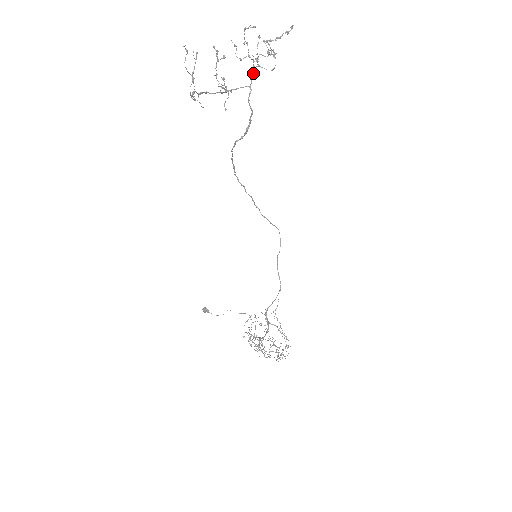
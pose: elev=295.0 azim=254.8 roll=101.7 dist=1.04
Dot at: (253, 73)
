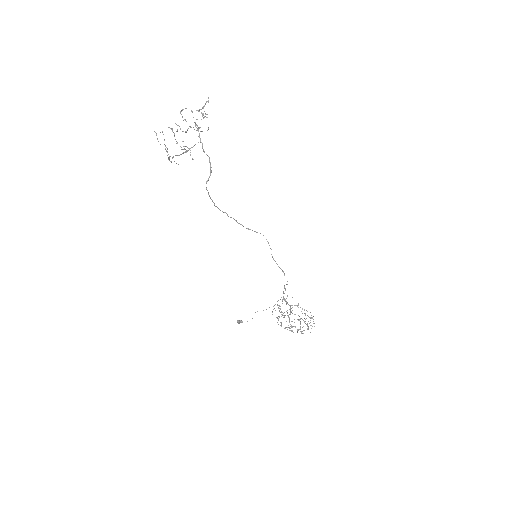
Dot at: (199, 133)
